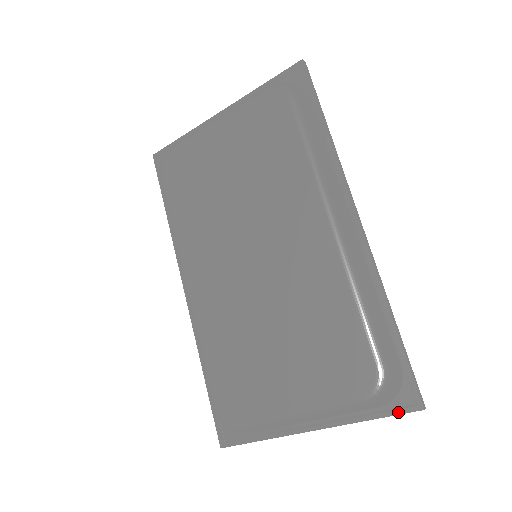
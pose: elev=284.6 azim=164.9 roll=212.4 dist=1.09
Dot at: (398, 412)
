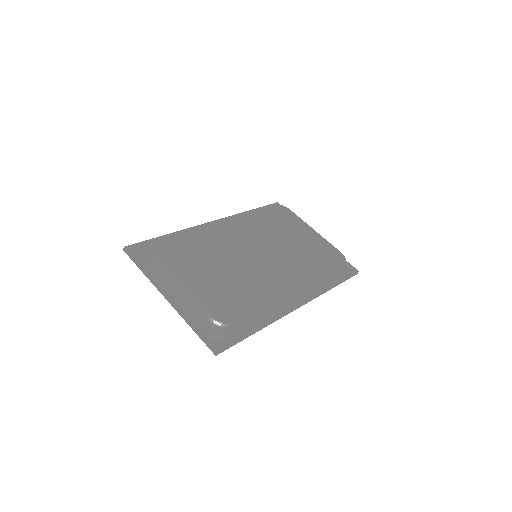
Dot at: (208, 340)
